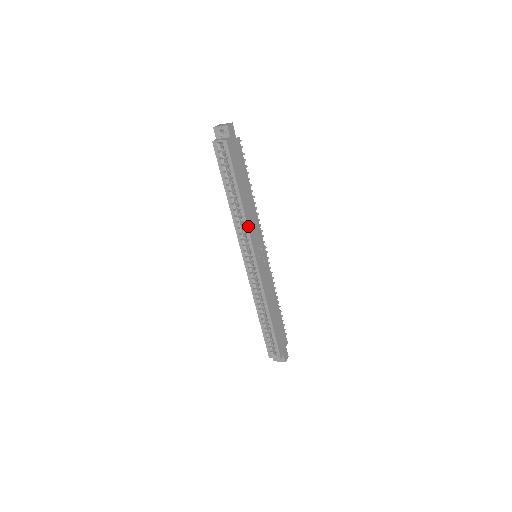
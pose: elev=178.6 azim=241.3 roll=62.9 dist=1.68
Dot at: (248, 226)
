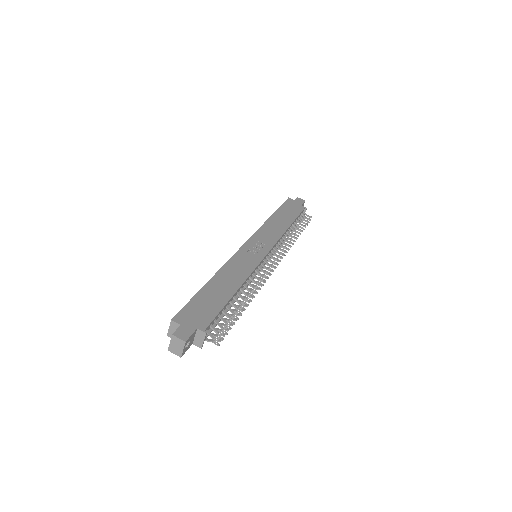
Dot at: (262, 227)
